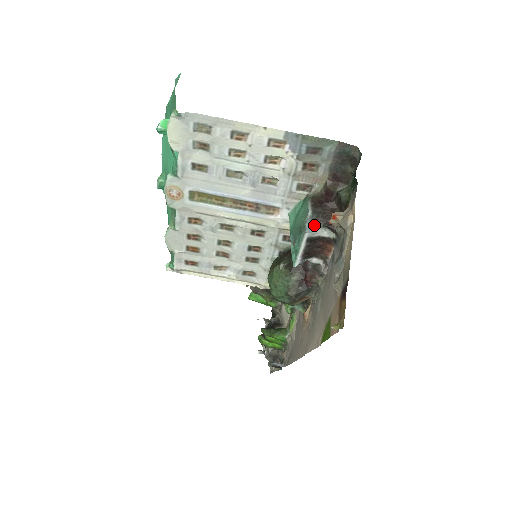
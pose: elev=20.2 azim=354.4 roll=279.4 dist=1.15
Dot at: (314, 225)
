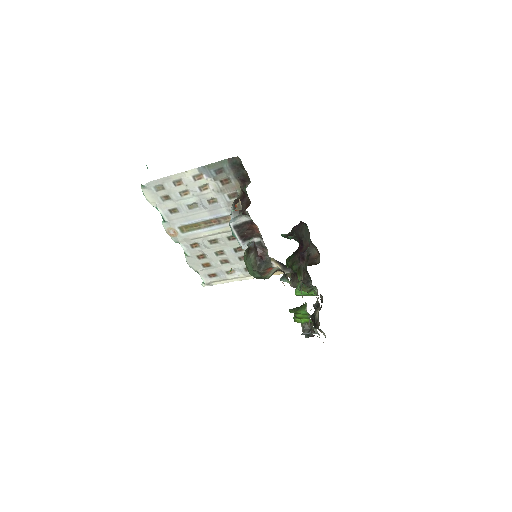
Dot at: (237, 216)
